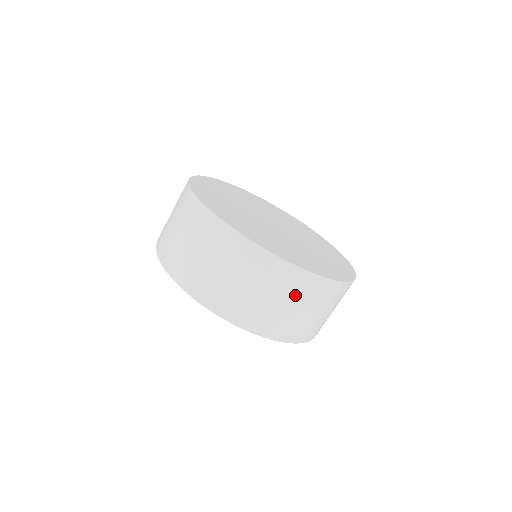
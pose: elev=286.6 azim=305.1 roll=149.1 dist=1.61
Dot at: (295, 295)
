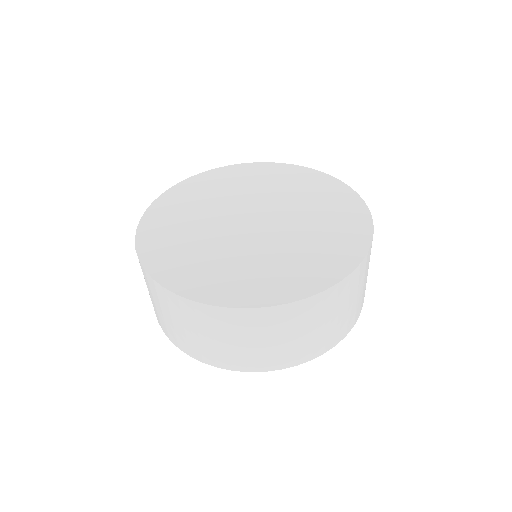
Dot at: (352, 294)
